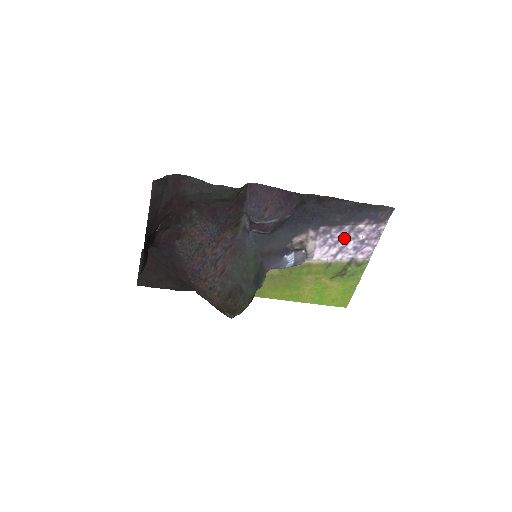
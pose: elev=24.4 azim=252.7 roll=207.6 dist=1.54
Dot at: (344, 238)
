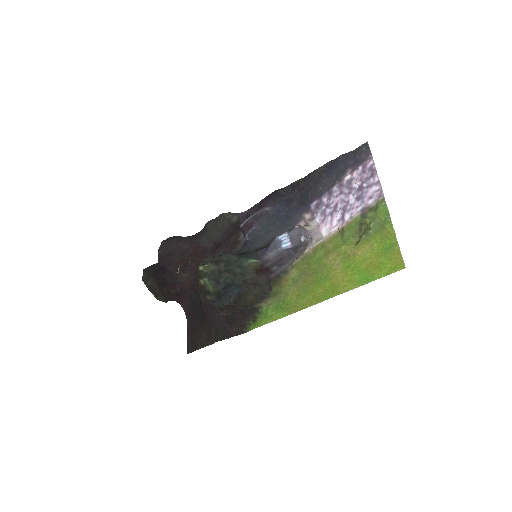
Dot at: (340, 198)
